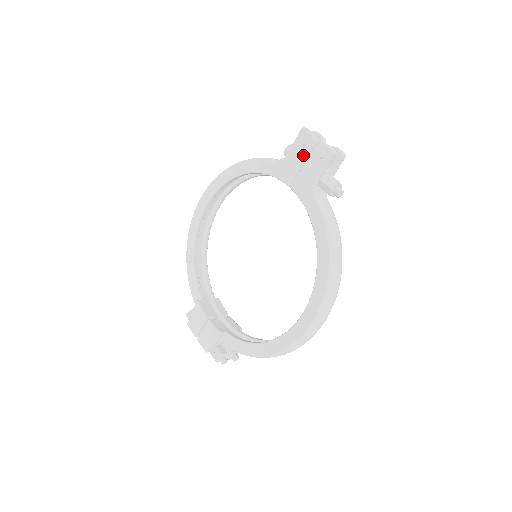
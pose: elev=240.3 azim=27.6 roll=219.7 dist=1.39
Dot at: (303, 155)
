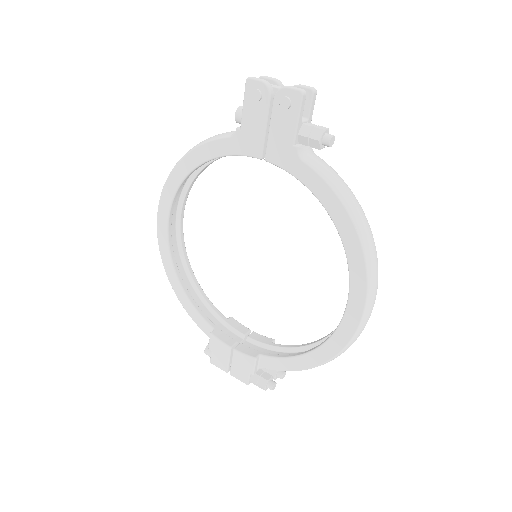
Dot at: (263, 113)
